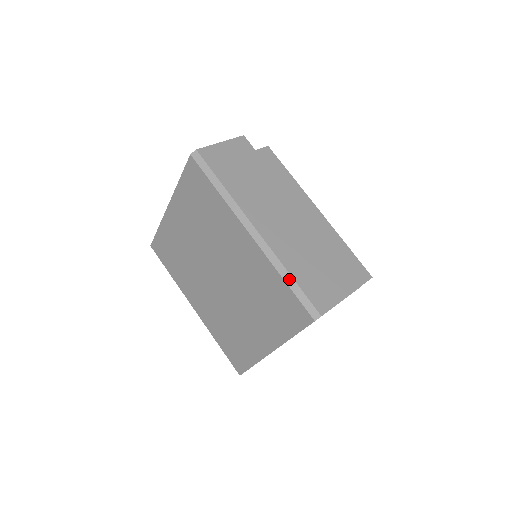
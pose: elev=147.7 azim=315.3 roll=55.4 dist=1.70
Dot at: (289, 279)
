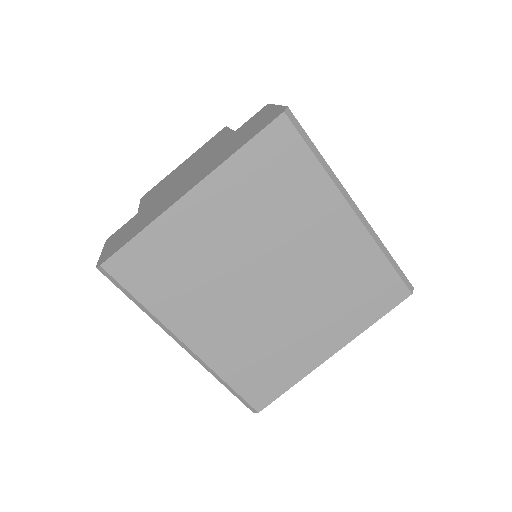
Dot at: (390, 257)
